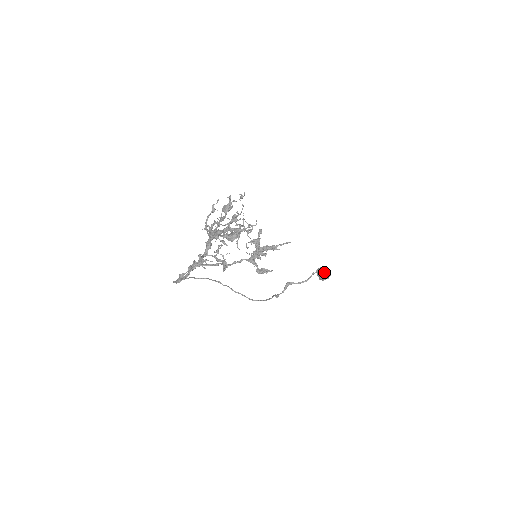
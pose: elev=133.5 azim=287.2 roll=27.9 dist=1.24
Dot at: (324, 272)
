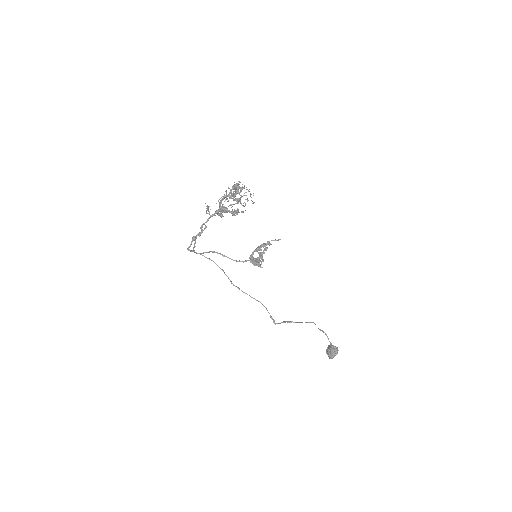
Dot at: occluded
